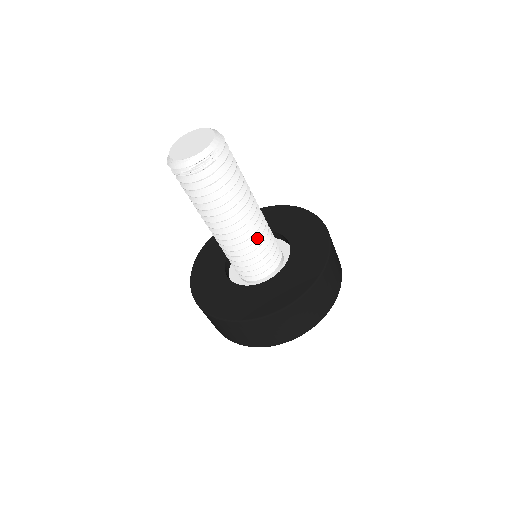
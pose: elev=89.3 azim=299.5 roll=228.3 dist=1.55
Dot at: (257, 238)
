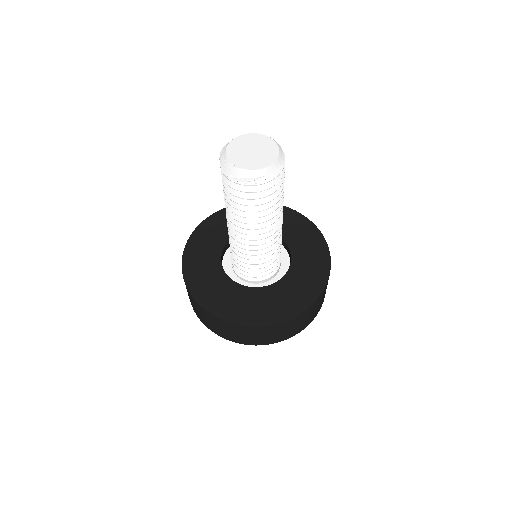
Dot at: (268, 251)
